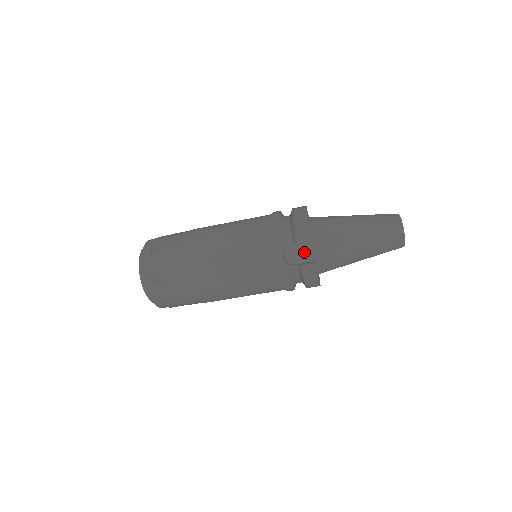
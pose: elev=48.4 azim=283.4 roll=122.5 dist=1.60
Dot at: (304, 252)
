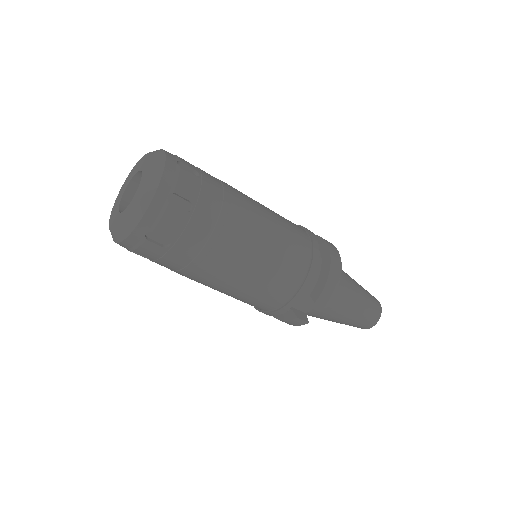
Dot at: (307, 303)
